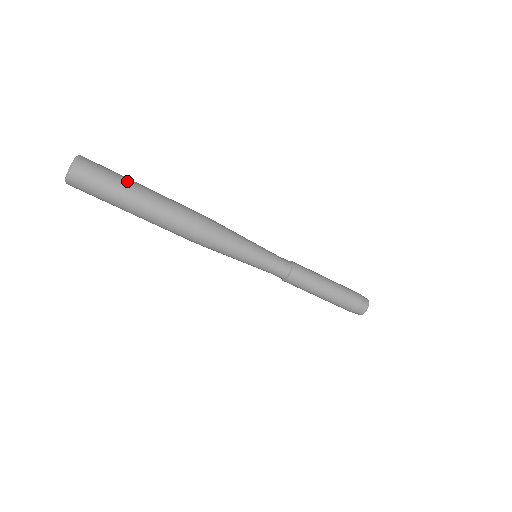
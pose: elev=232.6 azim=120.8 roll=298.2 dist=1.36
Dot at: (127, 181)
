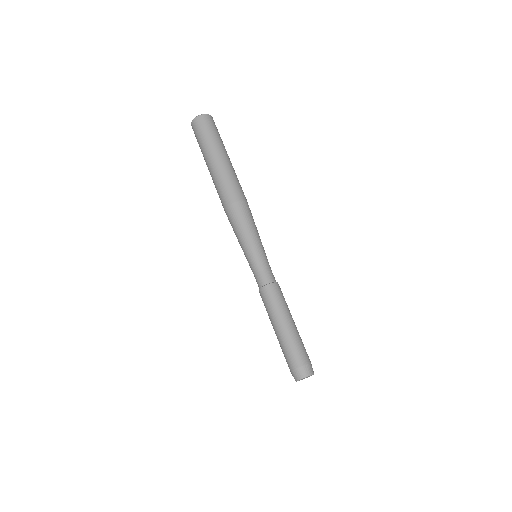
Dot at: (222, 144)
